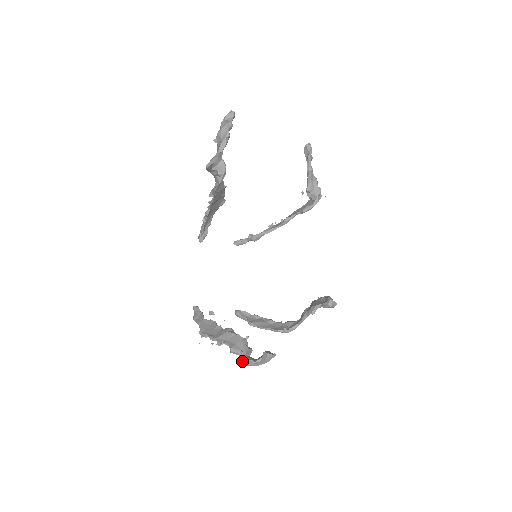
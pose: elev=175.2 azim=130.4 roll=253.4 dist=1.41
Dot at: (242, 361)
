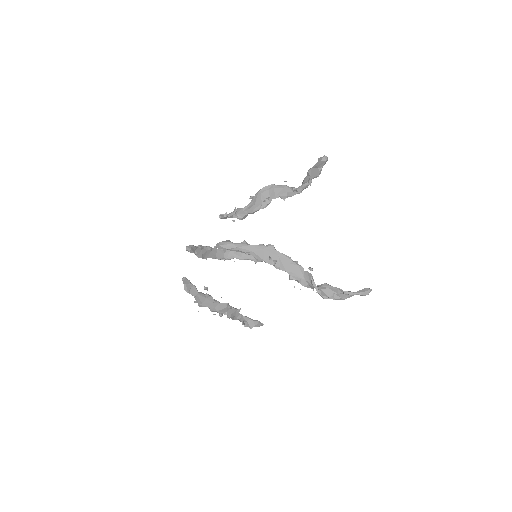
Dot at: (232, 319)
